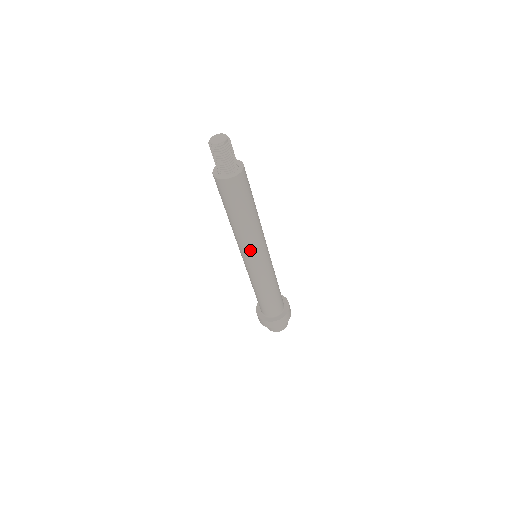
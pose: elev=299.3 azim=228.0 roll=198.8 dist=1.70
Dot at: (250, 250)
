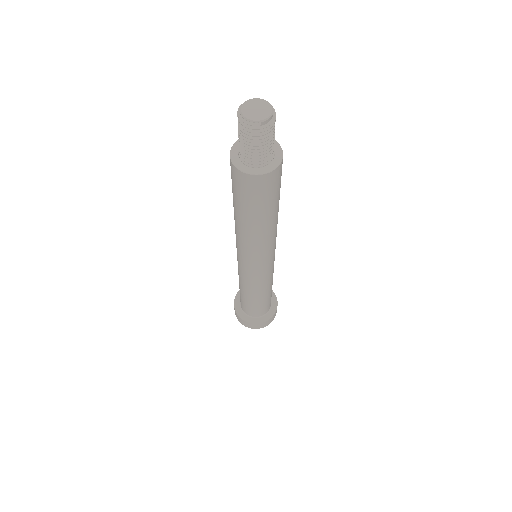
Dot at: (247, 255)
